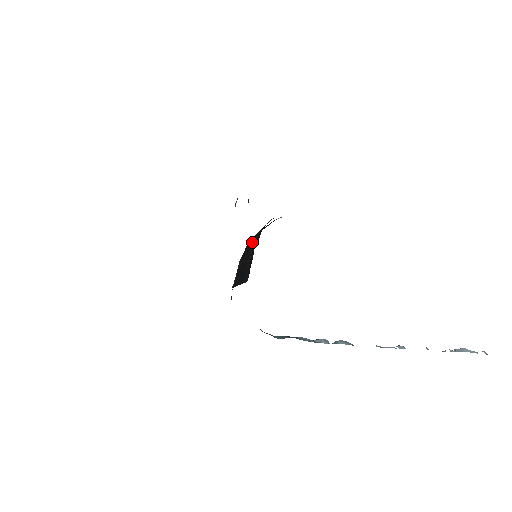
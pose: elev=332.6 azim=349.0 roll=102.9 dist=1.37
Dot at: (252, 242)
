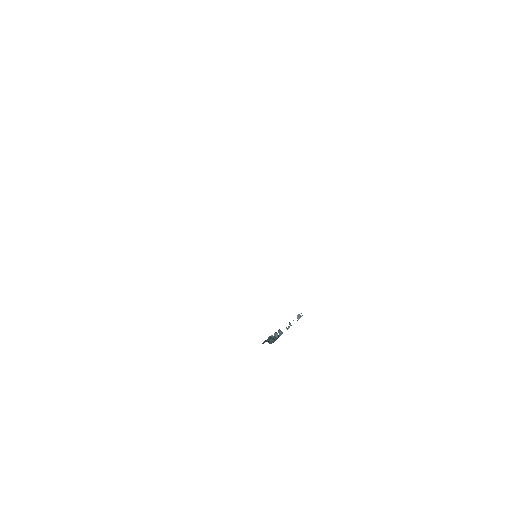
Dot at: occluded
